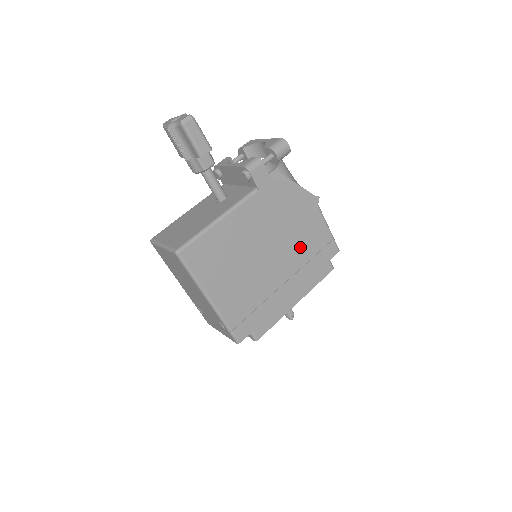
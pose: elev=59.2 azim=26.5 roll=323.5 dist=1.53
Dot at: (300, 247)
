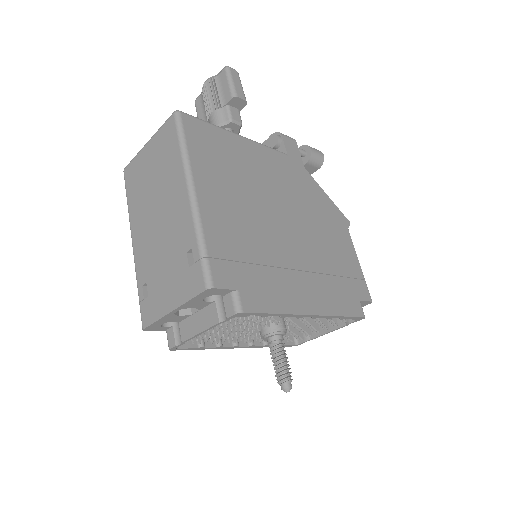
Dot at: (324, 249)
